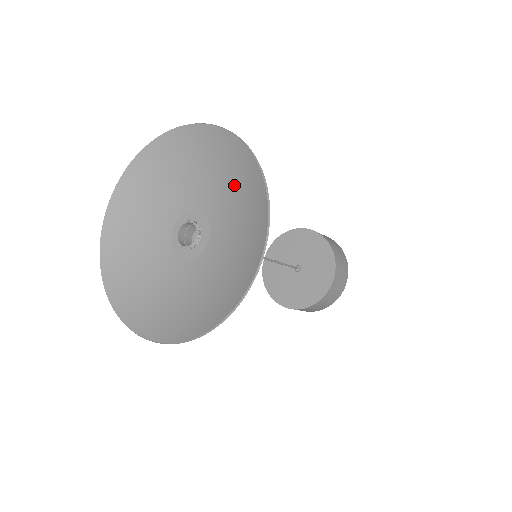
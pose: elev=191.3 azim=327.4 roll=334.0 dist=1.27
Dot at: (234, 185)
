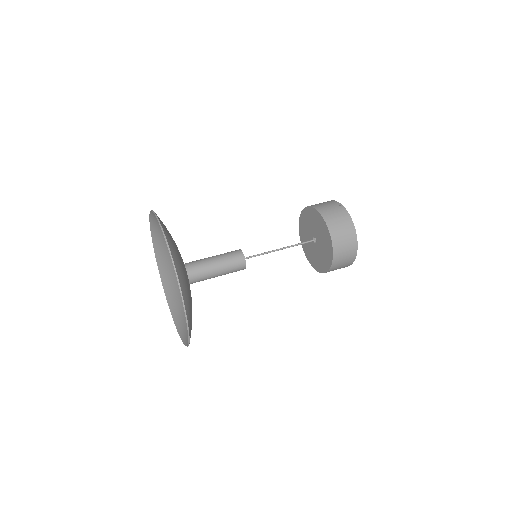
Dot at: occluded
